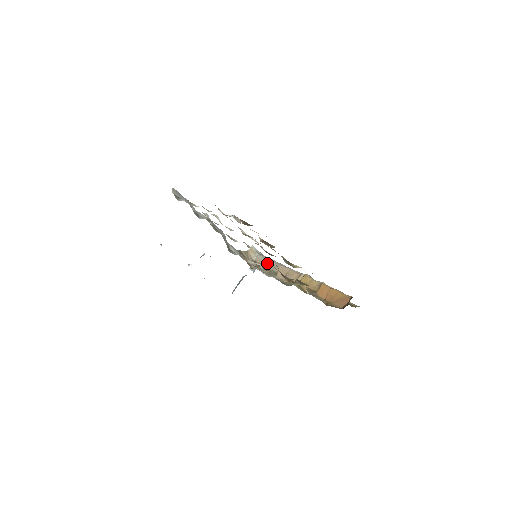
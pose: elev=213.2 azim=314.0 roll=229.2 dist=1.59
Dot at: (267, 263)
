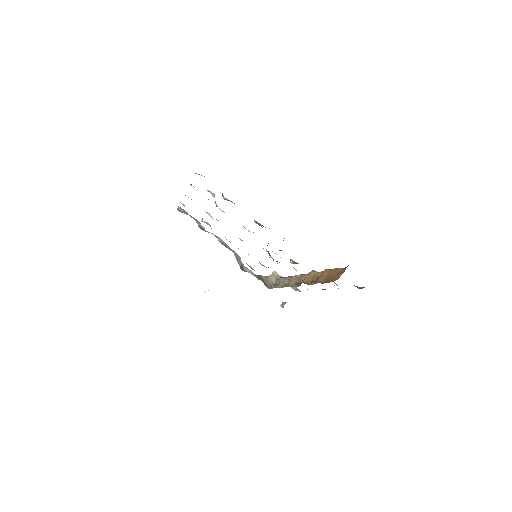
Dot at: (284, 280)
